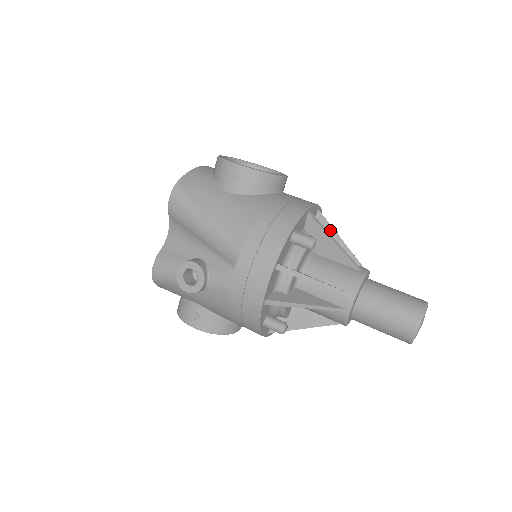
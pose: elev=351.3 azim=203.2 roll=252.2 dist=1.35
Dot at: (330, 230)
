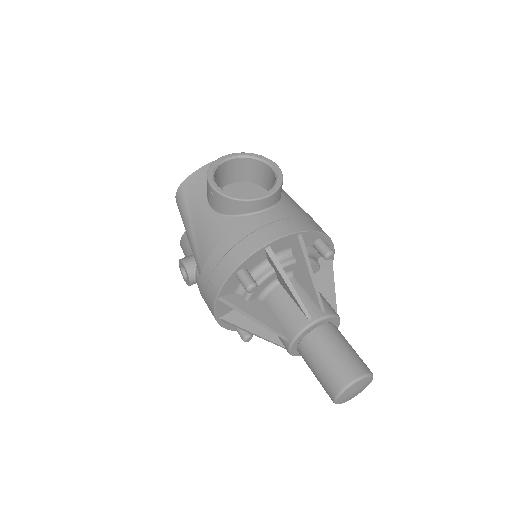
Dot at: (303, 261)
